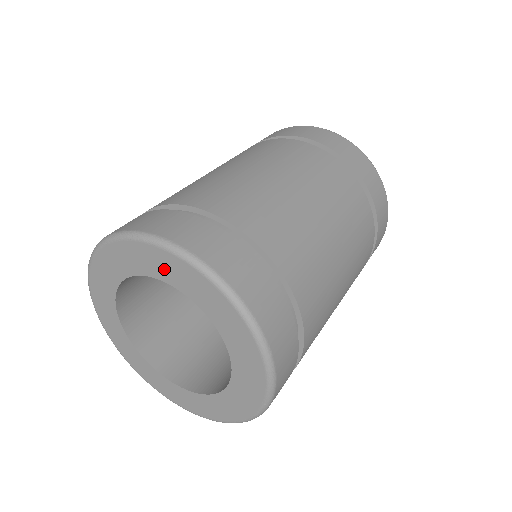
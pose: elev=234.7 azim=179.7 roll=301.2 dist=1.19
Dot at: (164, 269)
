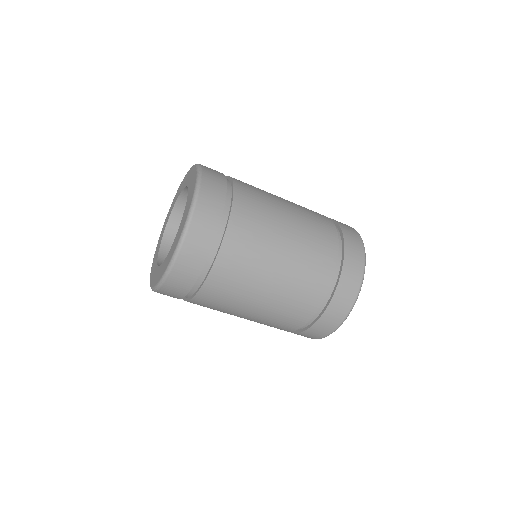
Dot at: (190, 178)
